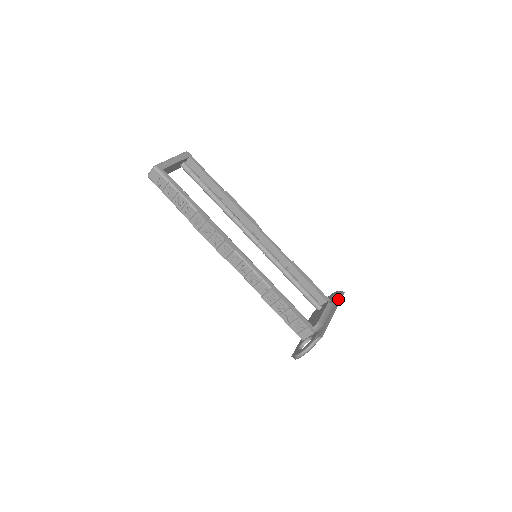
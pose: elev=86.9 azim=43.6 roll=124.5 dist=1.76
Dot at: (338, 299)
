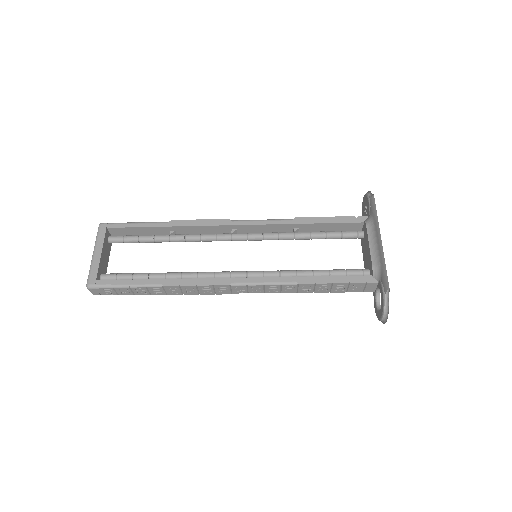
Dot at: (373, 212)
